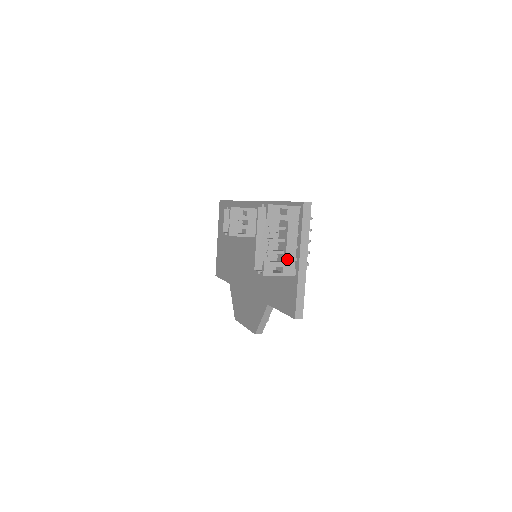
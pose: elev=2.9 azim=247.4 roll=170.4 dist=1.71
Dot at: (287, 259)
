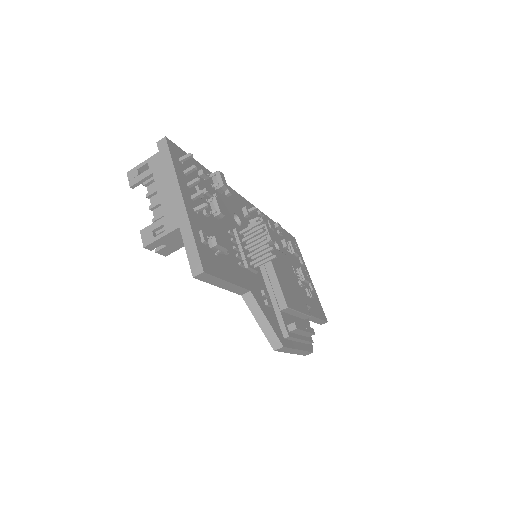
Dot at: (165, 213)
